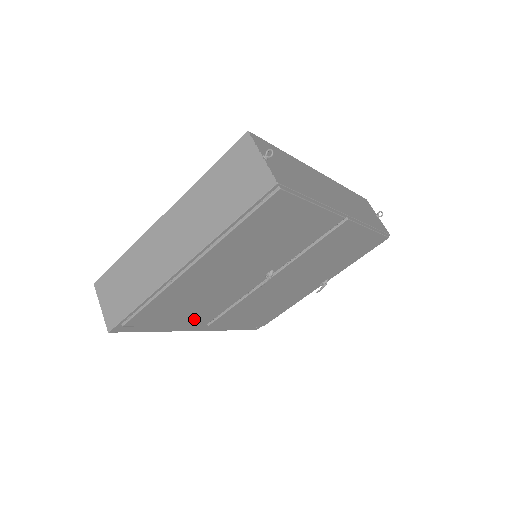
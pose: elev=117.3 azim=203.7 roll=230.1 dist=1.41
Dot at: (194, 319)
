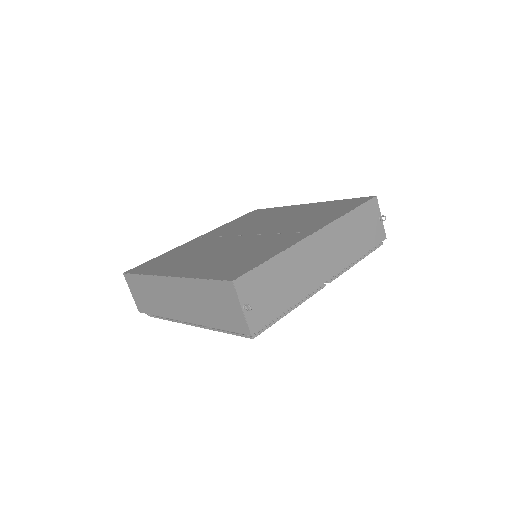
Dot at: occluded
